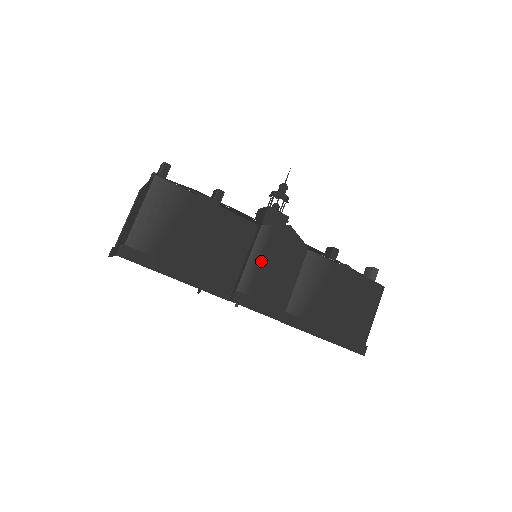
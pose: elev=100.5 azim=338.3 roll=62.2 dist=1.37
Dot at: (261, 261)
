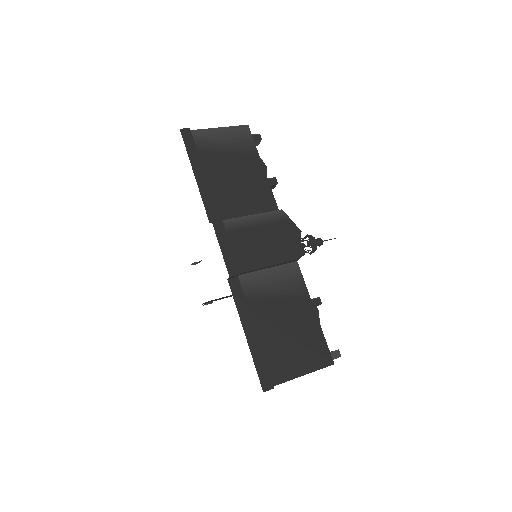
Dot at: (258, 226)
